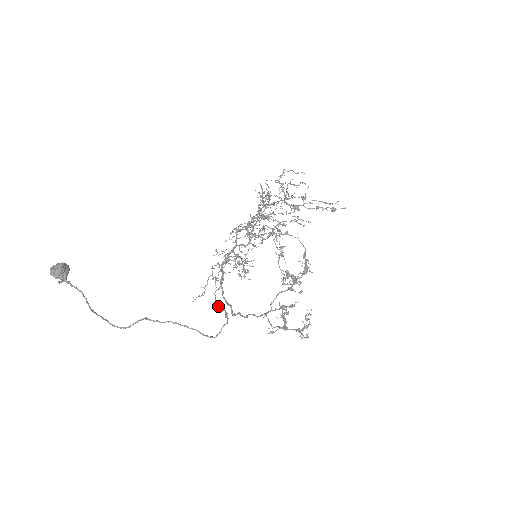
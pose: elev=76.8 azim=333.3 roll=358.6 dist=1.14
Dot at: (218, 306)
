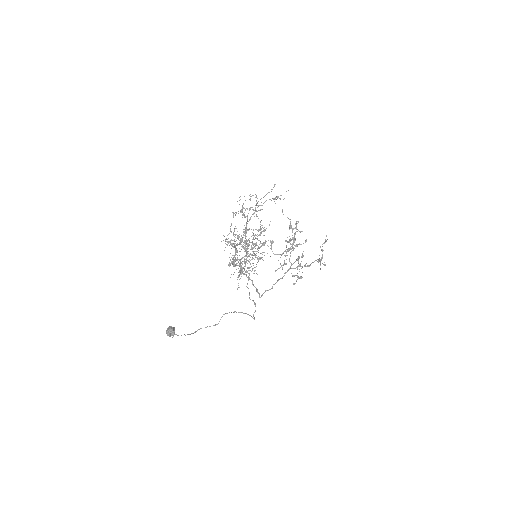
Dot at: occluded
